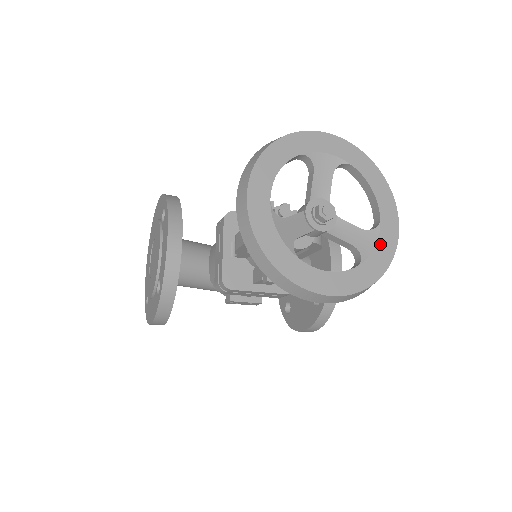
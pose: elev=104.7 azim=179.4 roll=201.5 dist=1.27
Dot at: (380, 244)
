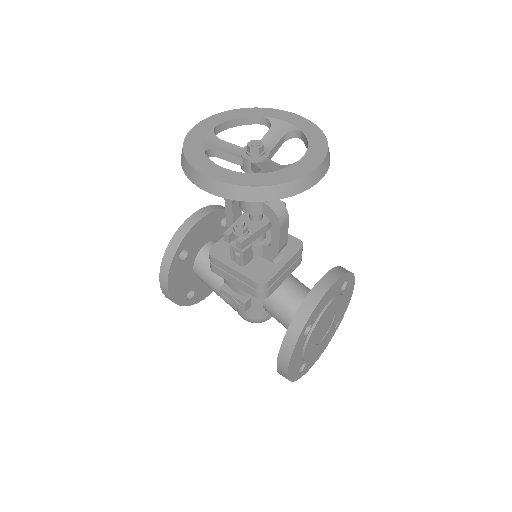
Dot at: (283, 171)
